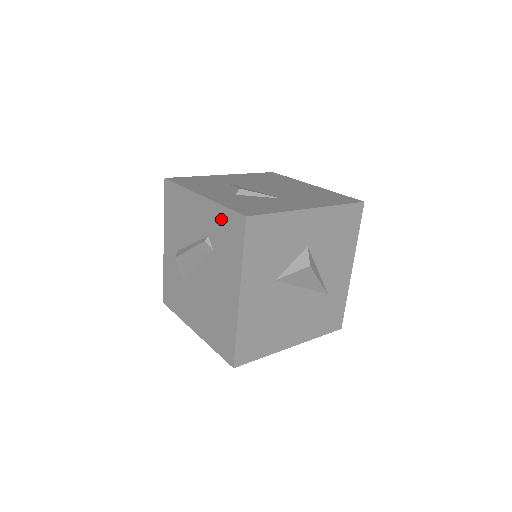
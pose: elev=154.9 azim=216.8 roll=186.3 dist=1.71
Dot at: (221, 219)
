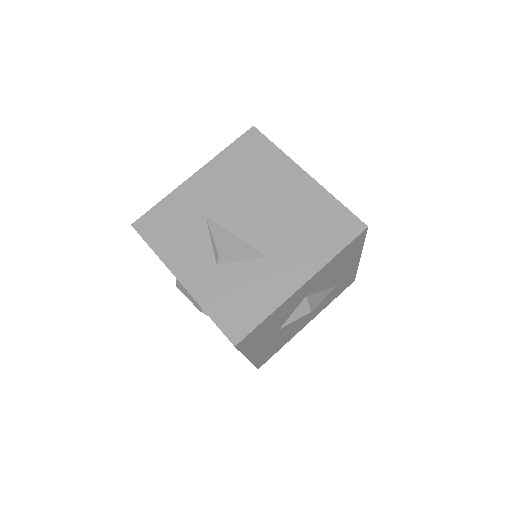
Dot at: occluded
